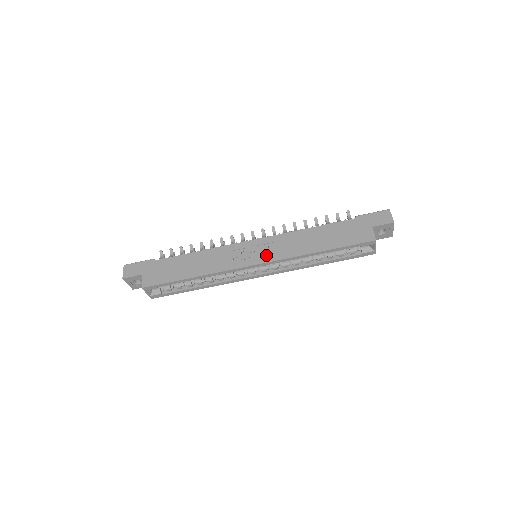
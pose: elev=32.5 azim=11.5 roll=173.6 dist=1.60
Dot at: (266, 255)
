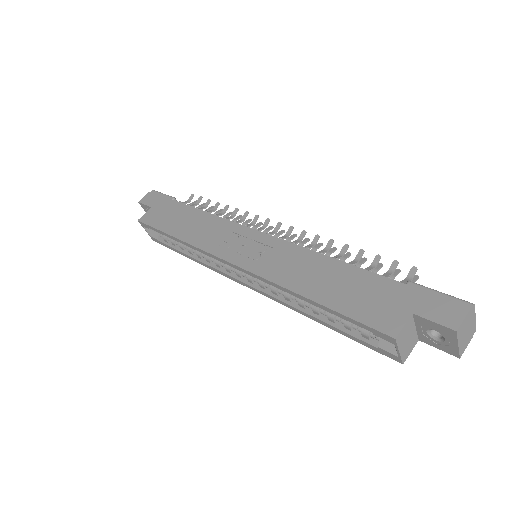
Dot at: (253, 259)
